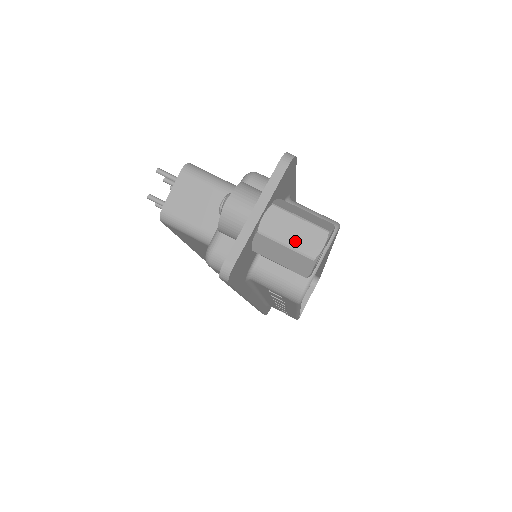
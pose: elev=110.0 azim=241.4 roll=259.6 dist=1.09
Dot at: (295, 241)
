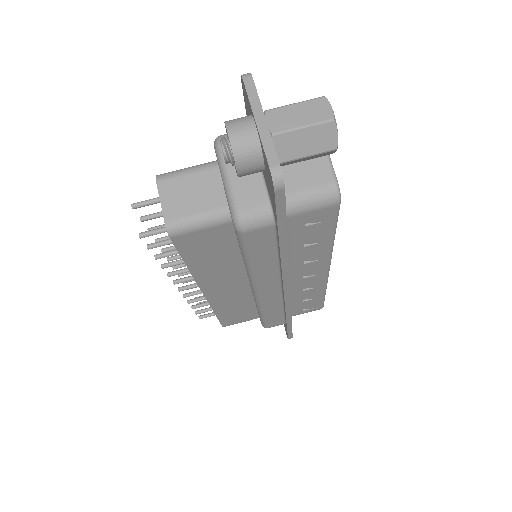
Dot at: (307, 119)
